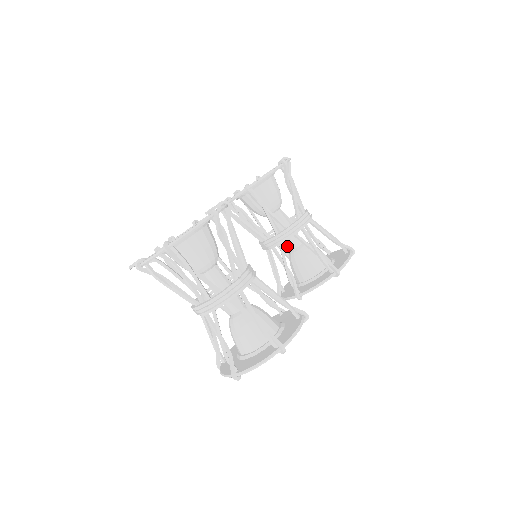
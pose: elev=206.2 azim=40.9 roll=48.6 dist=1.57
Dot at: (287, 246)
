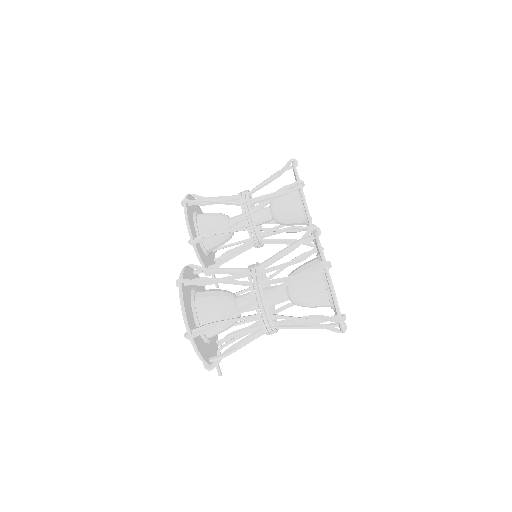
Dot at: (274, 222)
